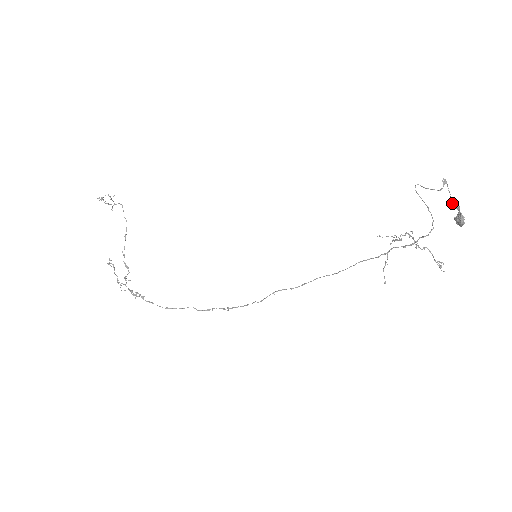
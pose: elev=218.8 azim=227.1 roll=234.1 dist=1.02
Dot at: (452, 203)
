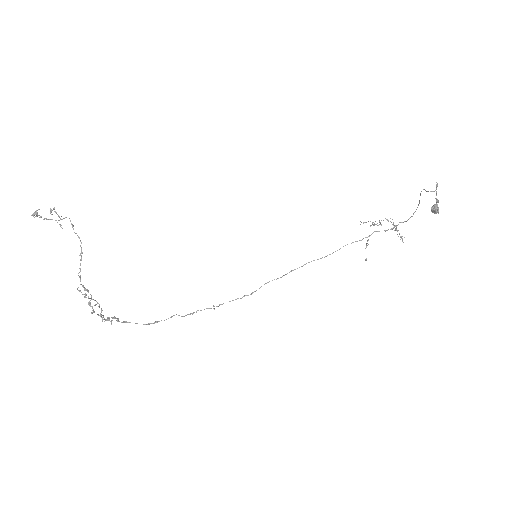
Dot at: (435, 198)
